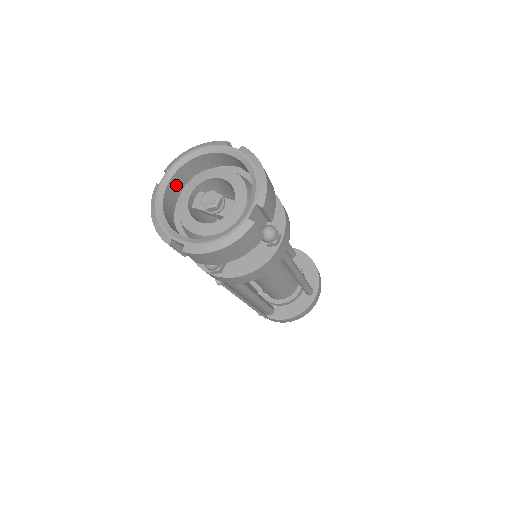
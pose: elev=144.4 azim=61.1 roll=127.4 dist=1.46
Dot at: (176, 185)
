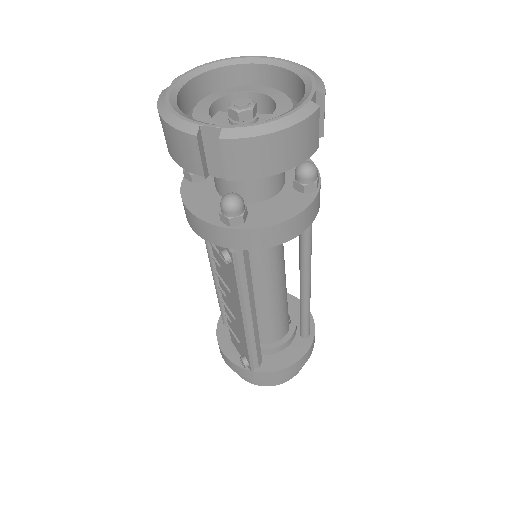
Dot at: (187, 101)
